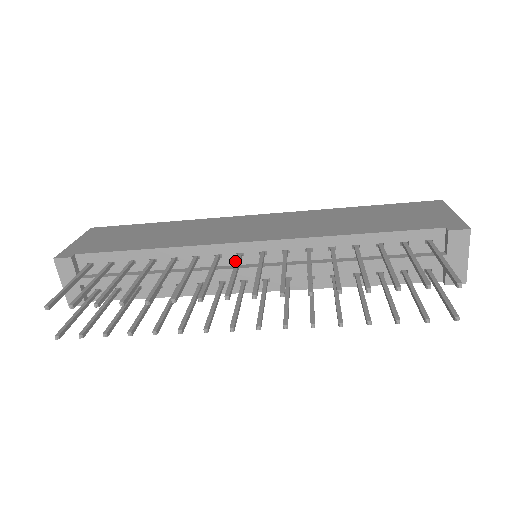
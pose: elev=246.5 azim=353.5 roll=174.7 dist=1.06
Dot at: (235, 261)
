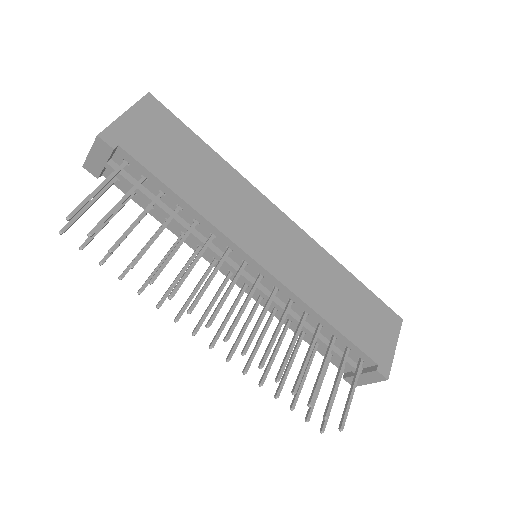
Dot at: (238, 261)
